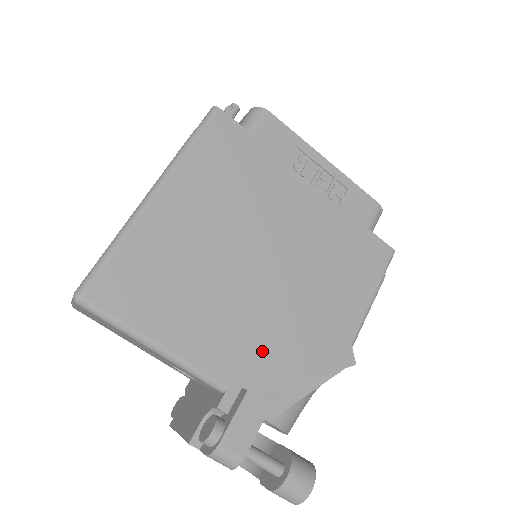
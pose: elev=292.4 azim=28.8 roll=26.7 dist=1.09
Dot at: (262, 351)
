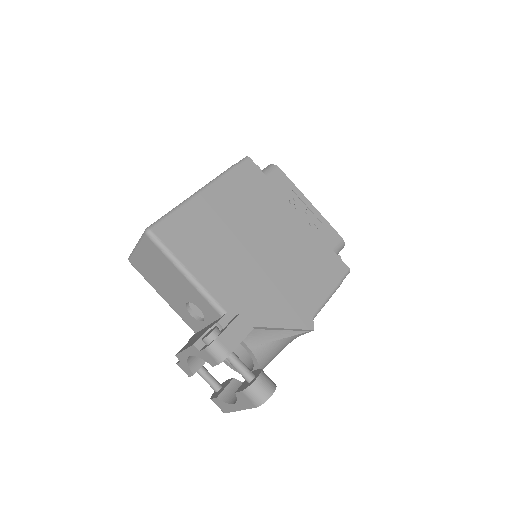
Dot at: (252, 298)
